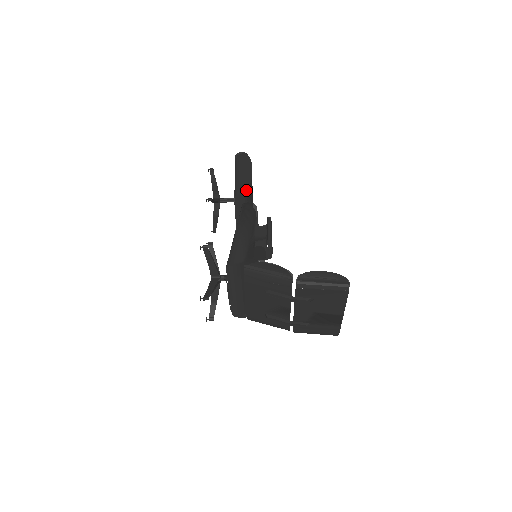
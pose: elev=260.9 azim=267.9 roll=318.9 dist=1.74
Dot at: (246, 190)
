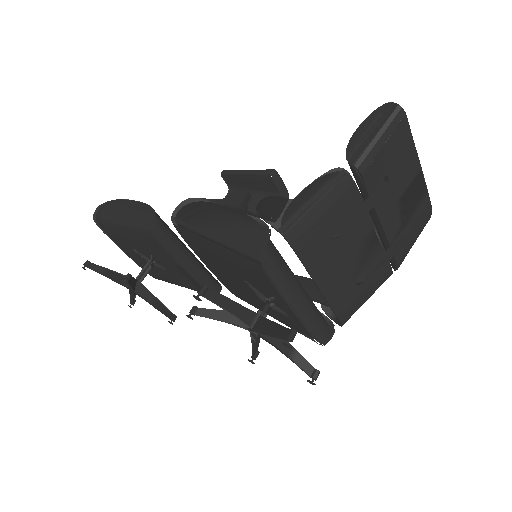
Dot at: (154, 212)
